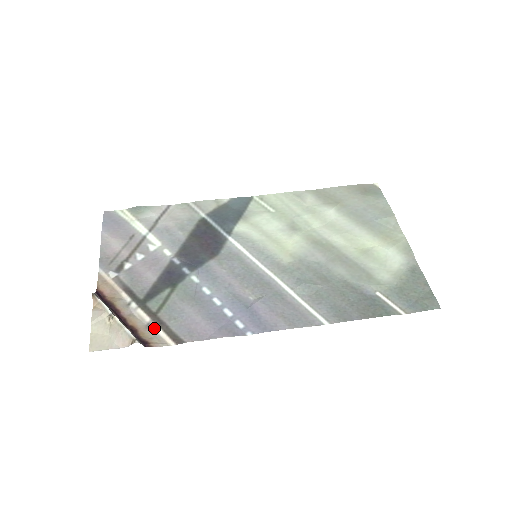
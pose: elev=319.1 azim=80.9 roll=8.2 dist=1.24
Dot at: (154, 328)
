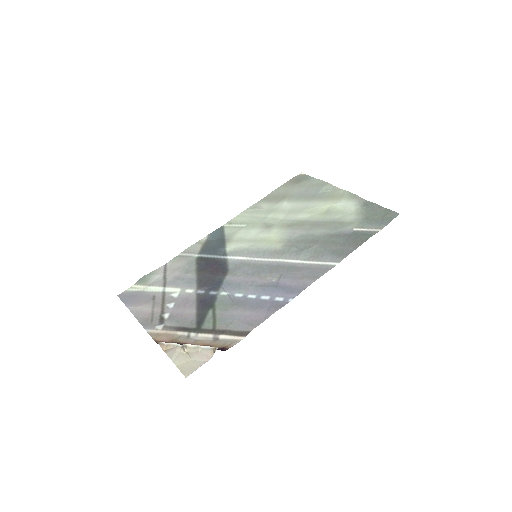
Dot at: (220, 338)
